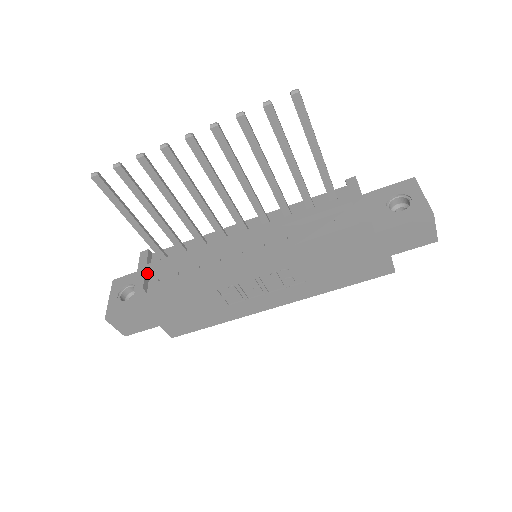
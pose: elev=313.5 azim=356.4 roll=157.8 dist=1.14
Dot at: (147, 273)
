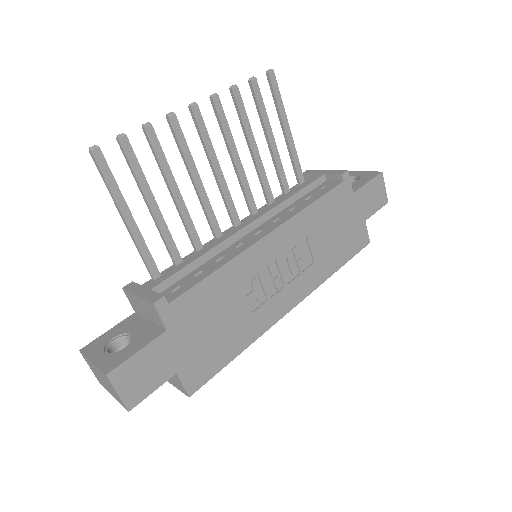
Dot at: (152, 292)
